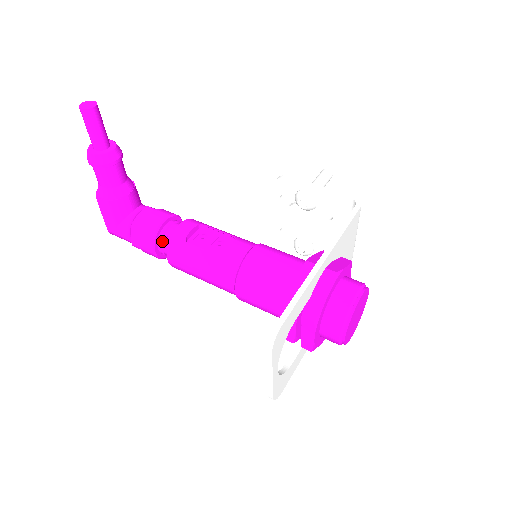
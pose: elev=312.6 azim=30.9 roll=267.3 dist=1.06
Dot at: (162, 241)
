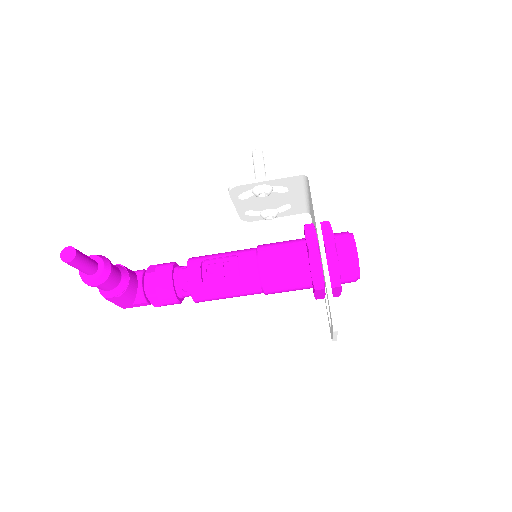
Dot at: (180, 292)
